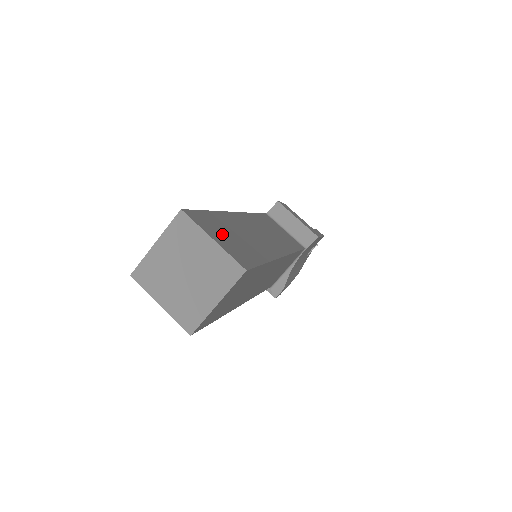
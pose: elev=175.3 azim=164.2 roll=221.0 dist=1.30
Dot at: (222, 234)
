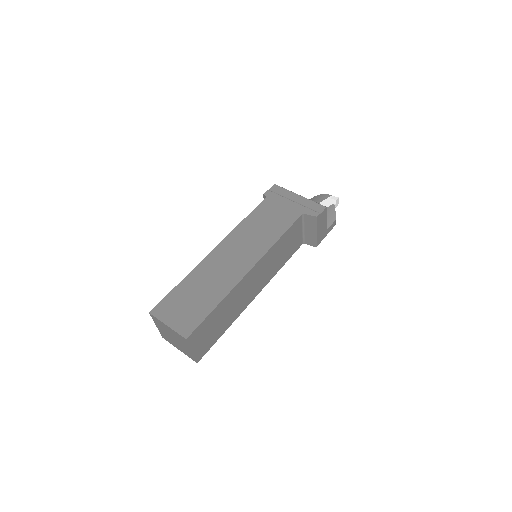
Dot at: (206, 335)
